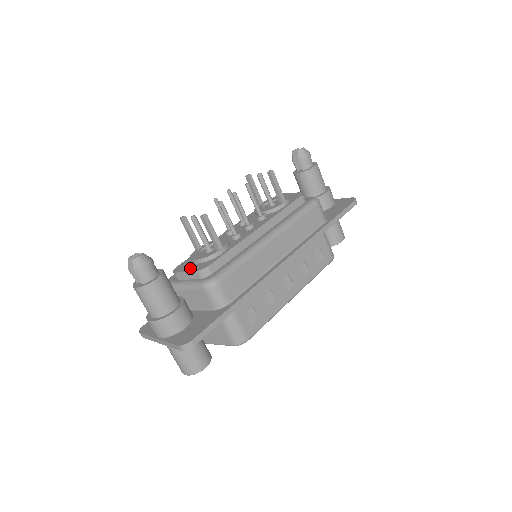
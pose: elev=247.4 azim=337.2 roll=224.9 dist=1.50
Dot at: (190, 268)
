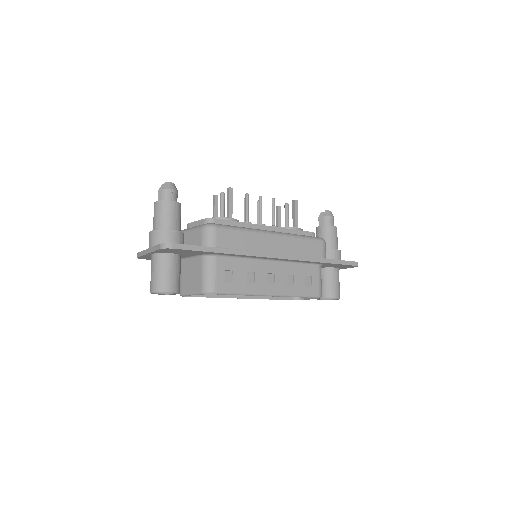
Dot at: occluded
